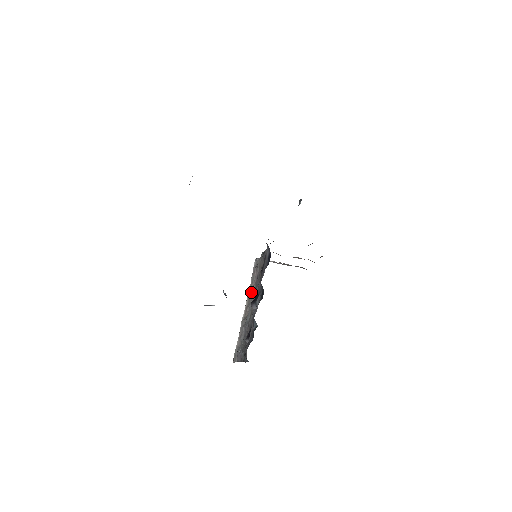
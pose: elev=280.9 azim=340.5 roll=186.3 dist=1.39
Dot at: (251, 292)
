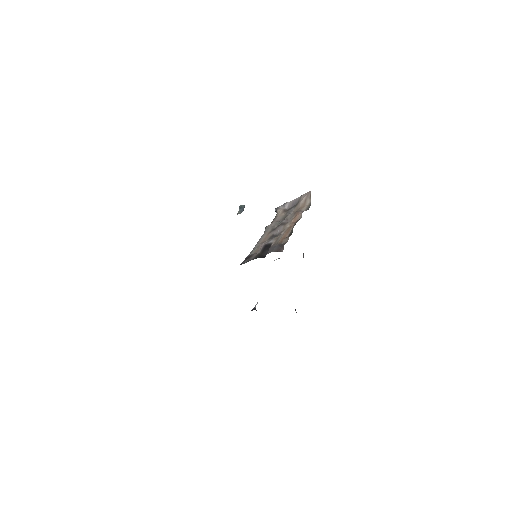
Dot at: occluded
